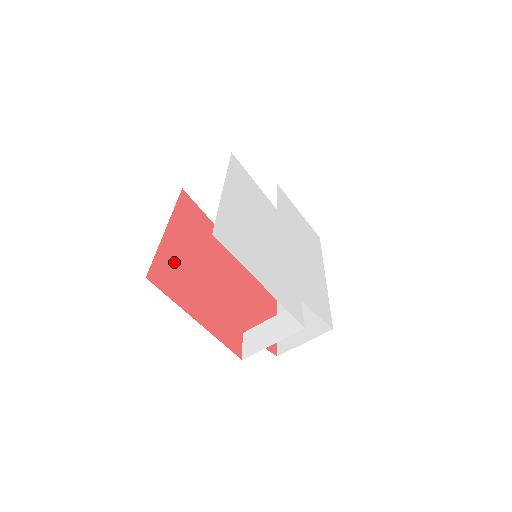
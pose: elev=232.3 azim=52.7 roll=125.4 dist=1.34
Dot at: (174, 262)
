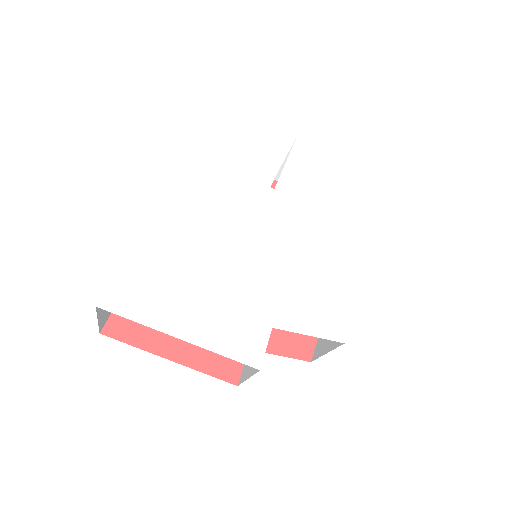
Dot at: occluded
